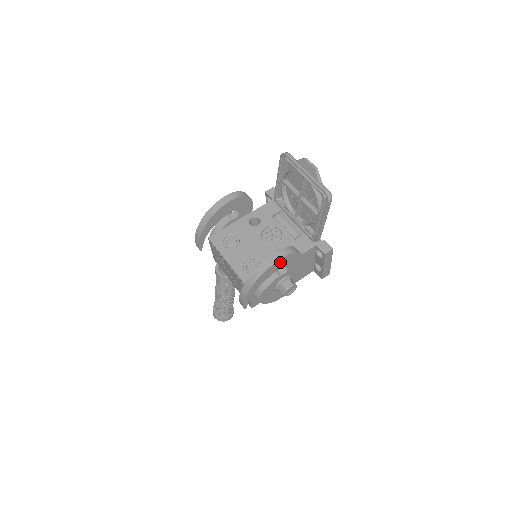
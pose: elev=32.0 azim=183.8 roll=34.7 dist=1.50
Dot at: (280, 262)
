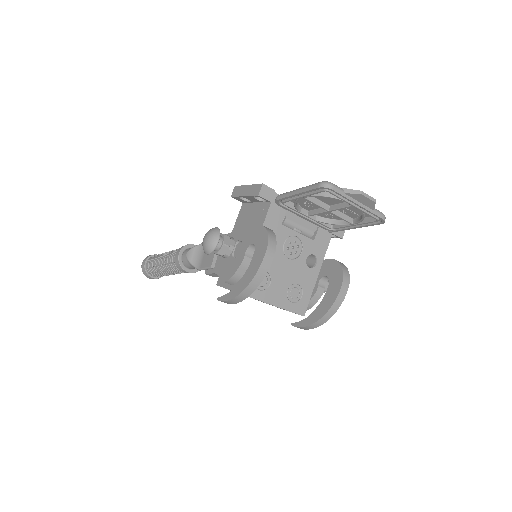
Dot at: occluded
